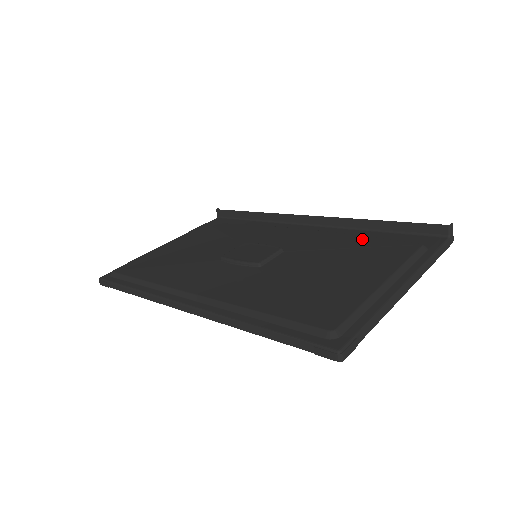
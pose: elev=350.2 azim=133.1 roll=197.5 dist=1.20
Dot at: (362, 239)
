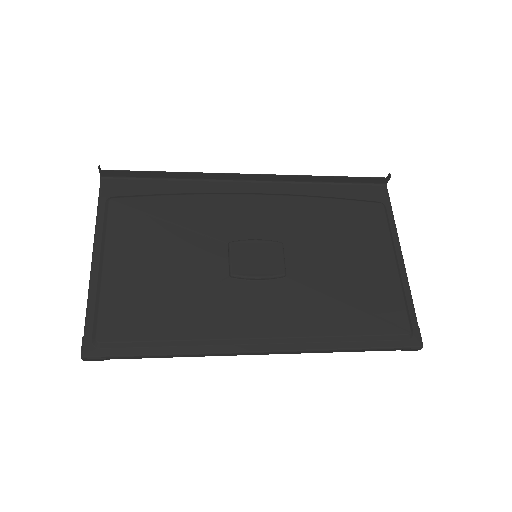
Dot at: (333, 205)
